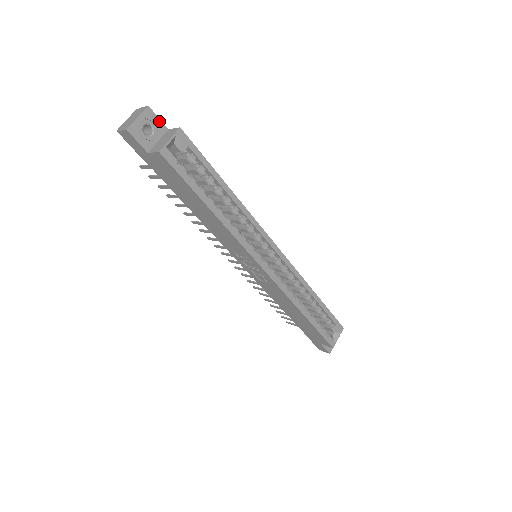
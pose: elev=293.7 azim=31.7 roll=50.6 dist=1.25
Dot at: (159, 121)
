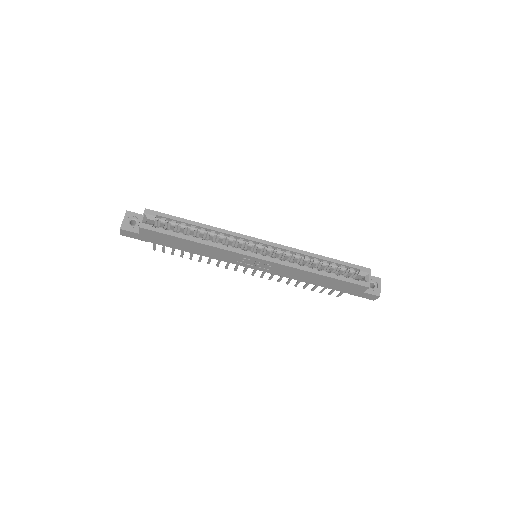
Dot at: (137, 214)
